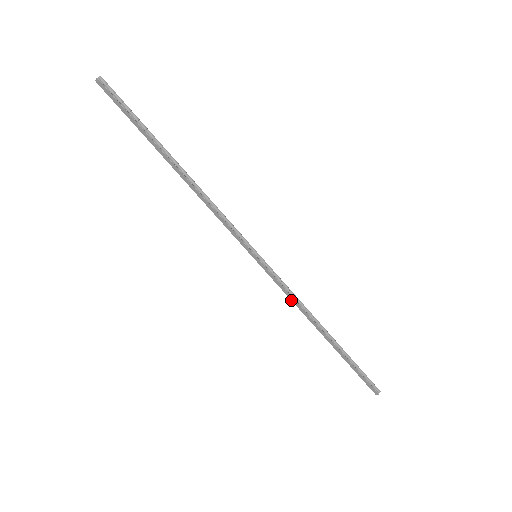
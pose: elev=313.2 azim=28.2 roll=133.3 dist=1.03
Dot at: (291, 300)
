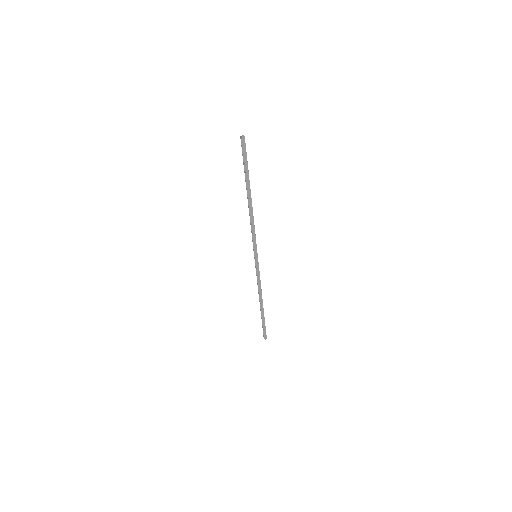
Dot at: (258, 283)
